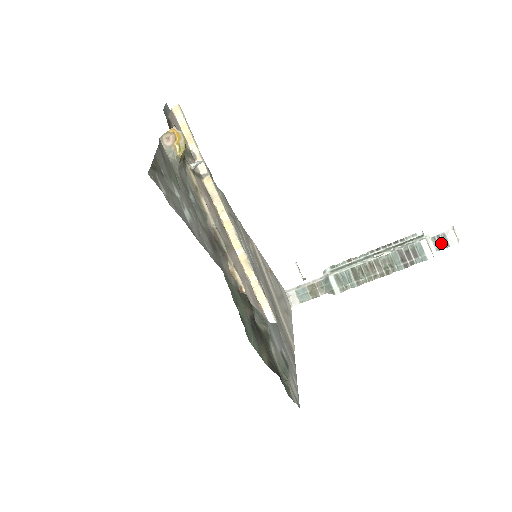
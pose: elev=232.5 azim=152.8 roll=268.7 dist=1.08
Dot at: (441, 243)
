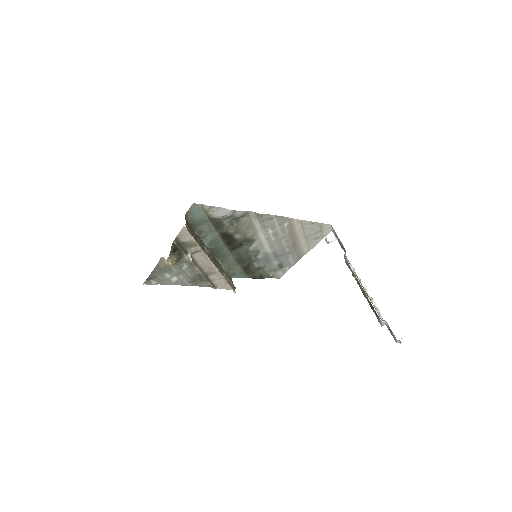
Dot at: (390, 331)
